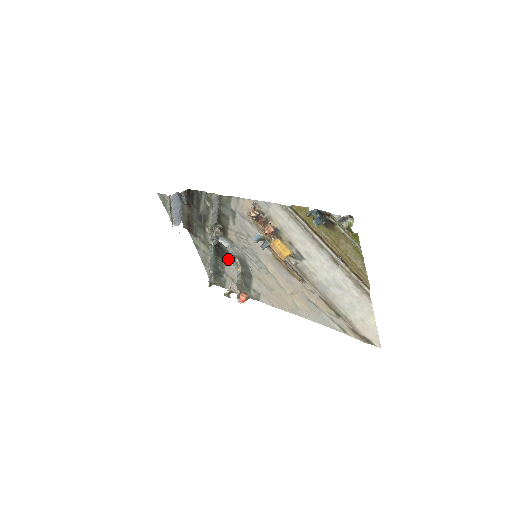
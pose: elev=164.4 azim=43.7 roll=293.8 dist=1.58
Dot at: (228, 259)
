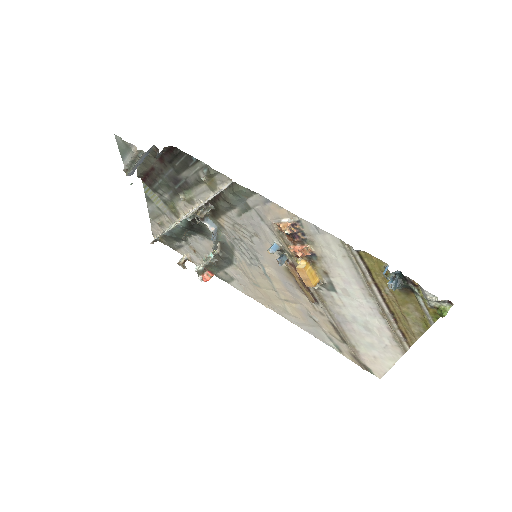
Dot at: (202, 235)
